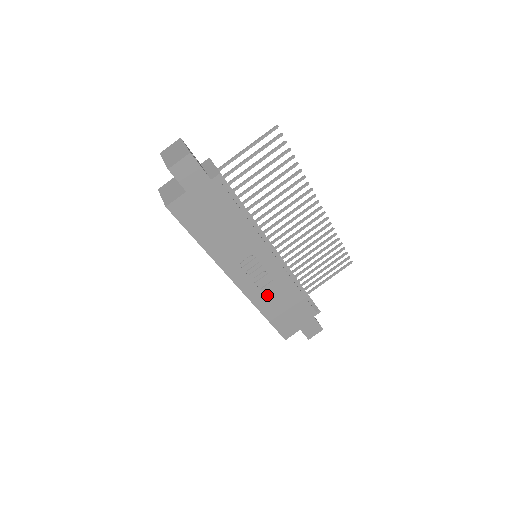
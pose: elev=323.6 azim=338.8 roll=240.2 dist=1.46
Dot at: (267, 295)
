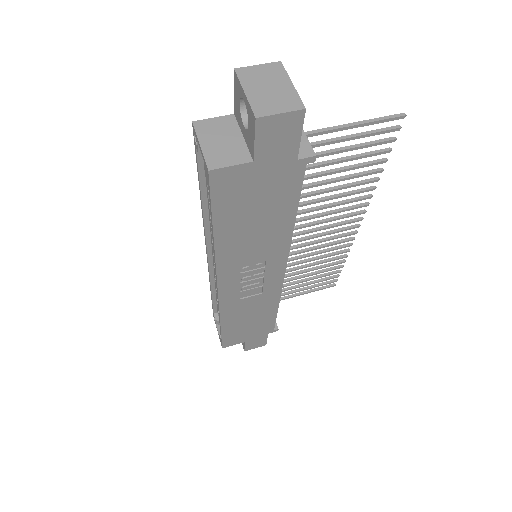
Dot at: (242, 306)
